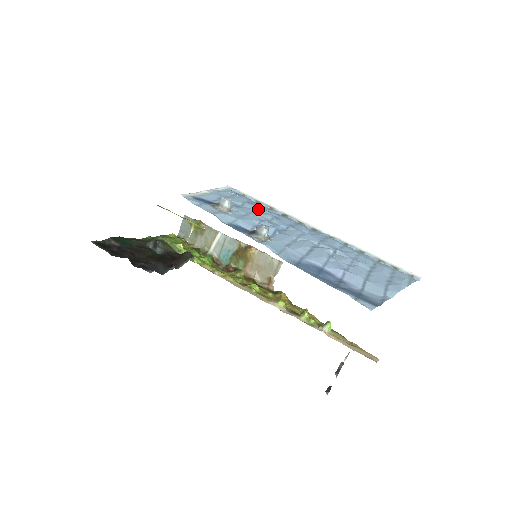
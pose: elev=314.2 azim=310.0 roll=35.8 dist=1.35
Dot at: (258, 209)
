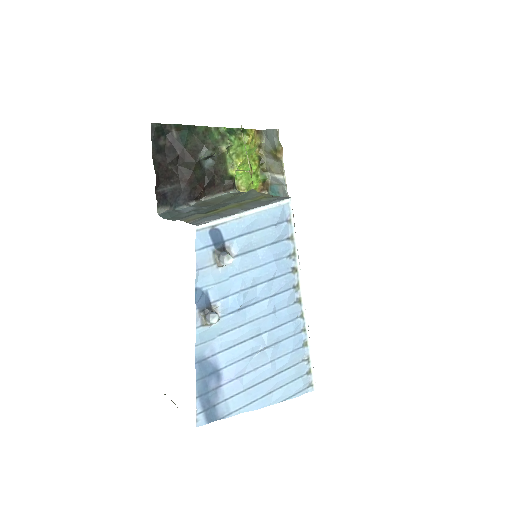
Dot at: (267, 261)
